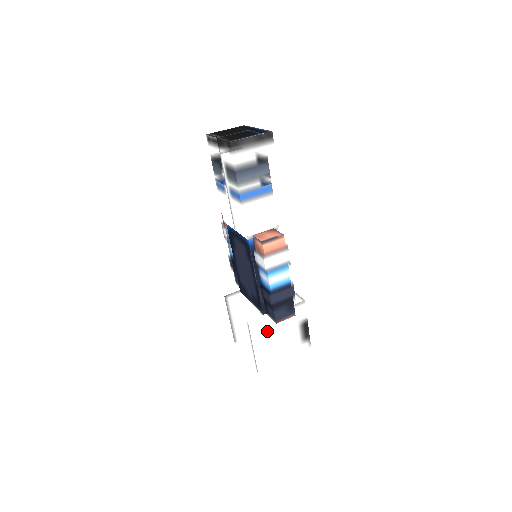
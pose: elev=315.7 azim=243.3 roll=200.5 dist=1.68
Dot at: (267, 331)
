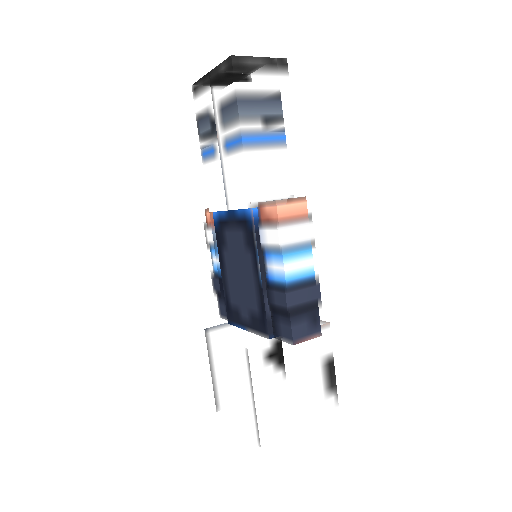
Dot at: (275, 367)
